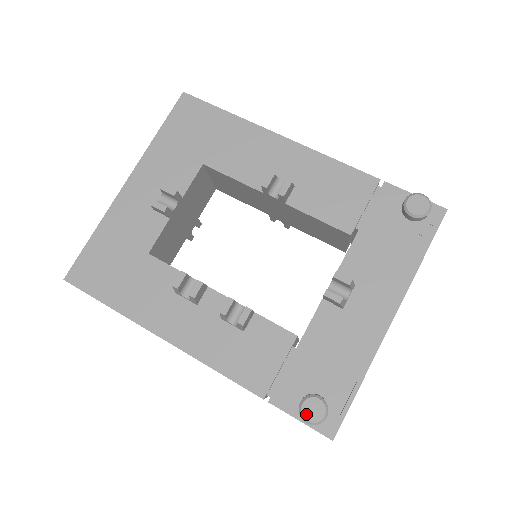
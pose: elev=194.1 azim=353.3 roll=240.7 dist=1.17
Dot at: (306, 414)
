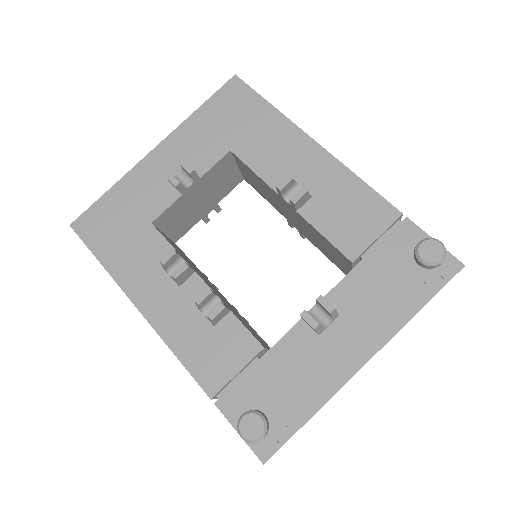
Dot at: (243, 428)
